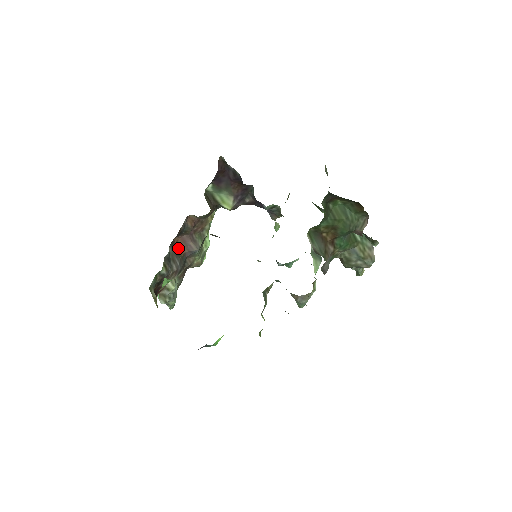
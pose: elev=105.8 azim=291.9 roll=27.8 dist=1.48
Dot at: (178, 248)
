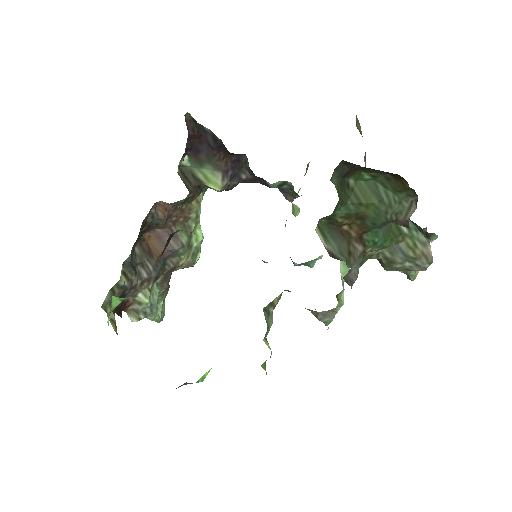
Dot at: (151, 247)
